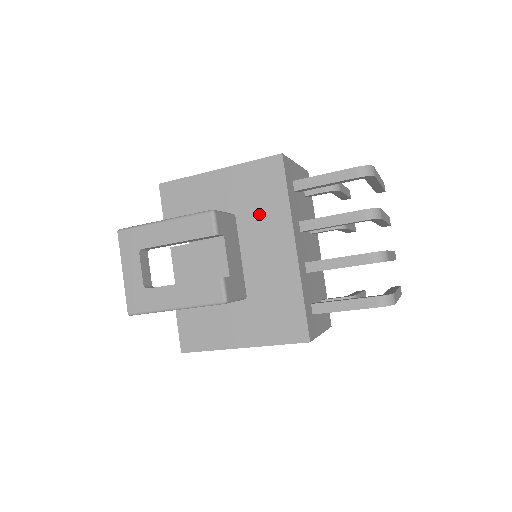
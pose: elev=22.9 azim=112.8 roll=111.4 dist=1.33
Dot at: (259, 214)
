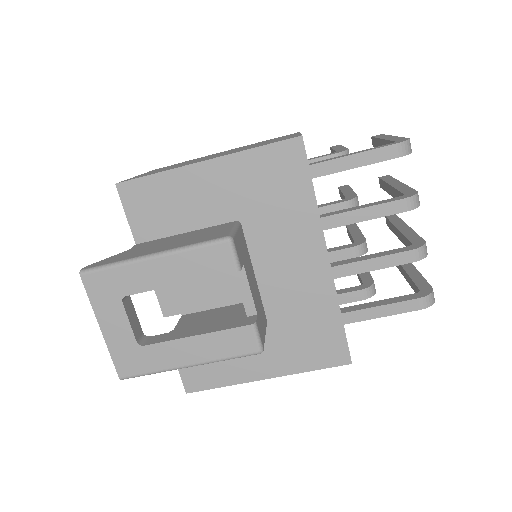
Dot at: (275, 219)
